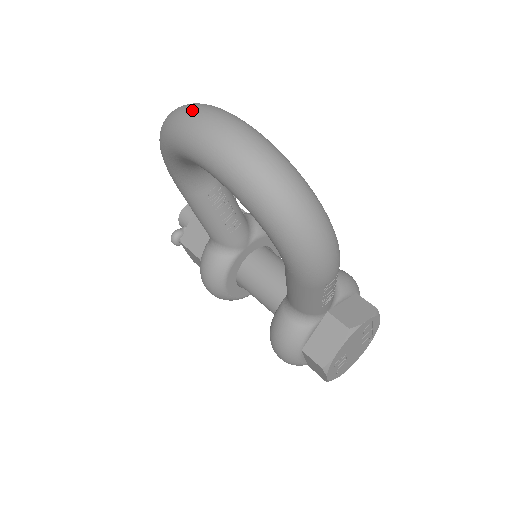
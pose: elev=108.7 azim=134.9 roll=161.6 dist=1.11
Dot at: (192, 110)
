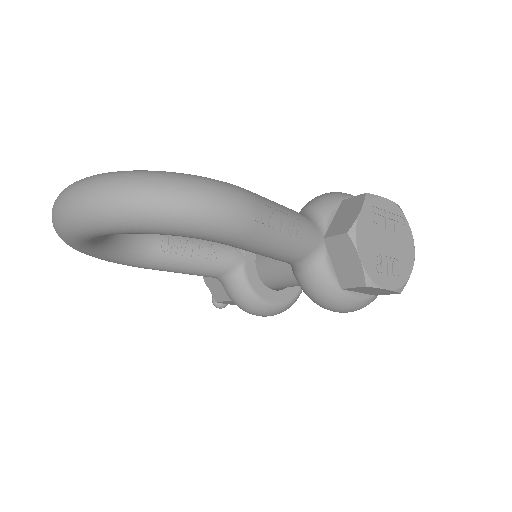
Dot at: occluded
